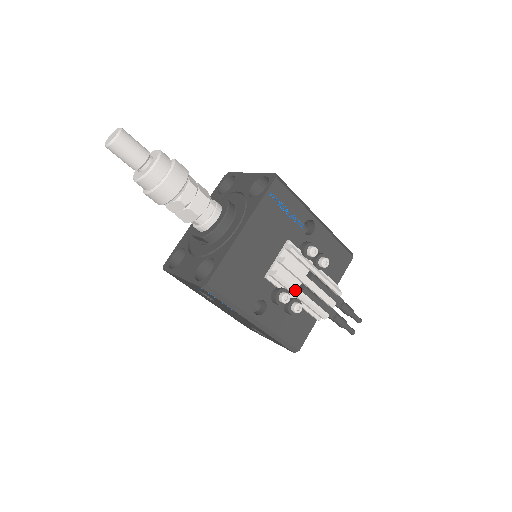
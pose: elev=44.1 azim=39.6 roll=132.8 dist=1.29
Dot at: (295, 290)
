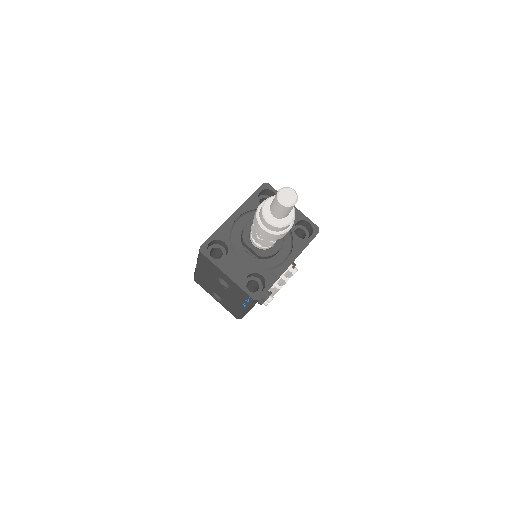
Dot at: occluded
